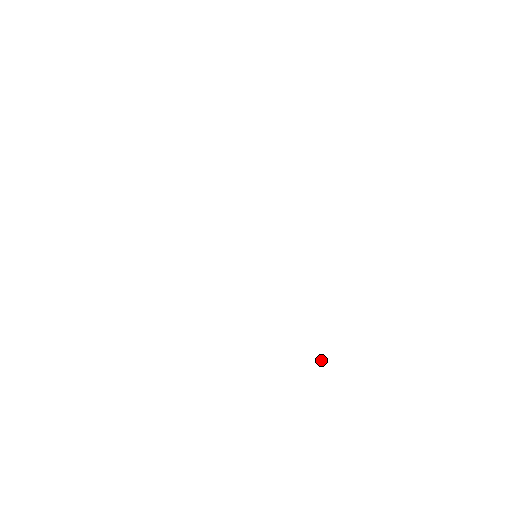
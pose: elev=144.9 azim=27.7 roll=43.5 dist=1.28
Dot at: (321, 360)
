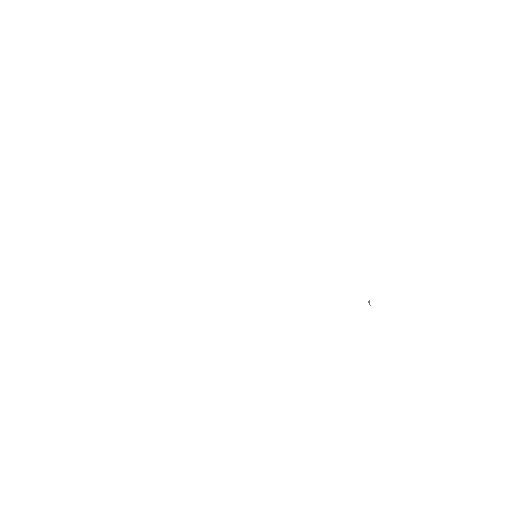
Dot at: (369, 304)
